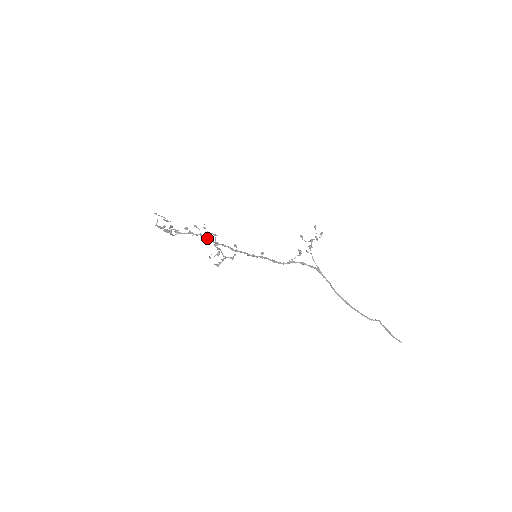
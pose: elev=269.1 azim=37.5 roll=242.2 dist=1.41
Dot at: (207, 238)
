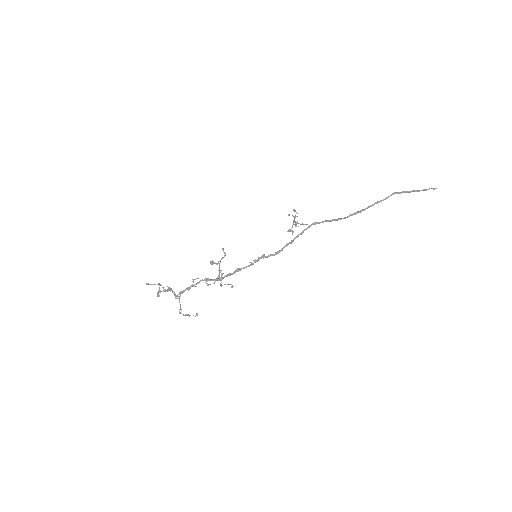
Dot at: (209, 279)
